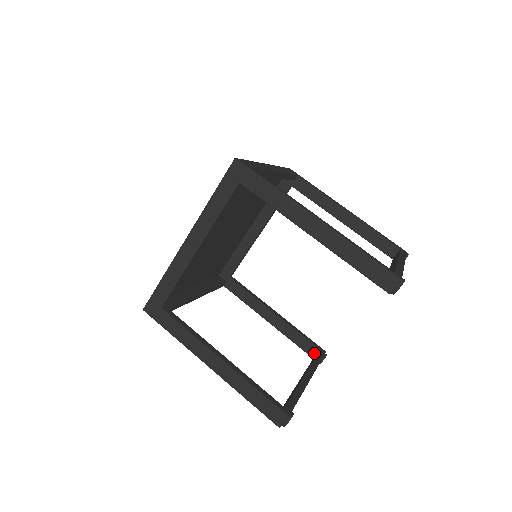
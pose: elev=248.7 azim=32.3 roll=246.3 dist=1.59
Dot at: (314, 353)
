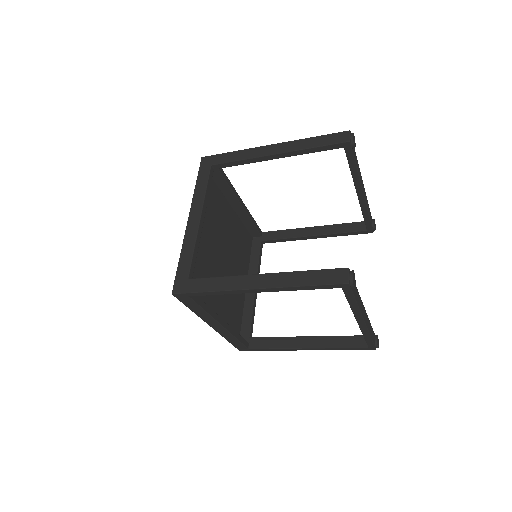
Dot at: (365, 342)
